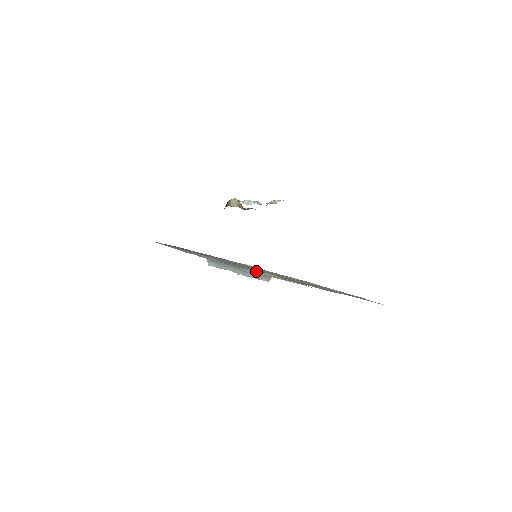
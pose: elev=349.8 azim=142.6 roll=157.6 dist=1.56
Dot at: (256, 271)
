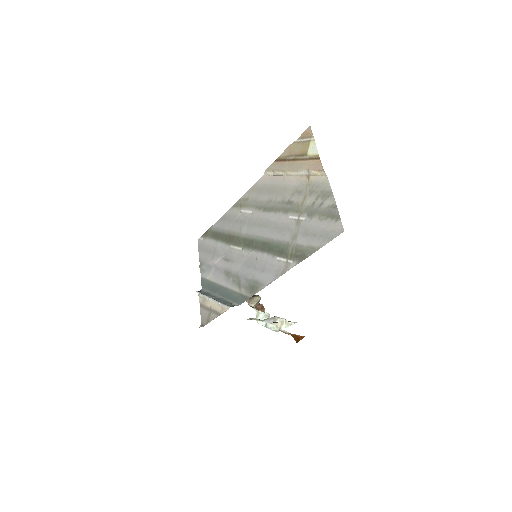
Dot at: (235, 286)
